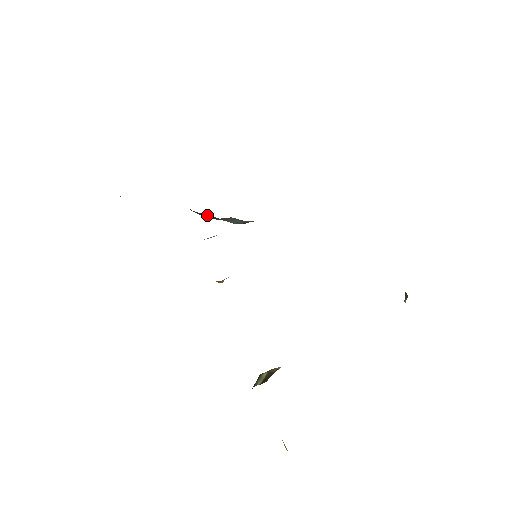
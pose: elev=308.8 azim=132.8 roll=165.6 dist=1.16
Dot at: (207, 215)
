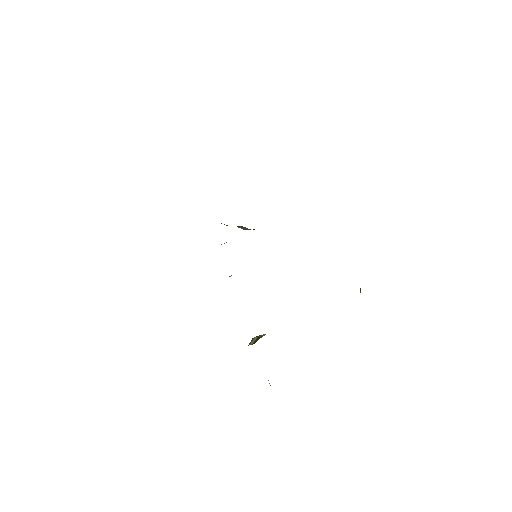
Dot at: (224, 224)
